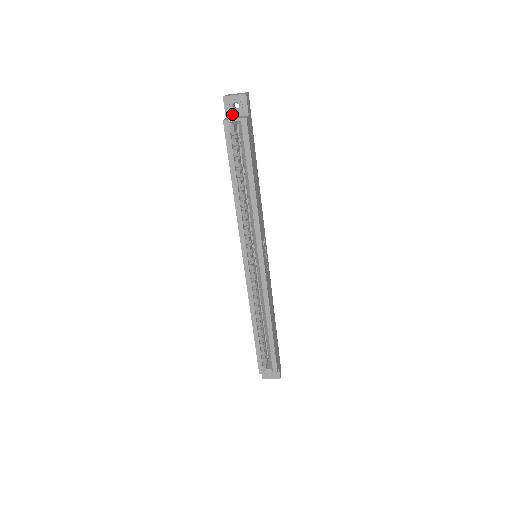
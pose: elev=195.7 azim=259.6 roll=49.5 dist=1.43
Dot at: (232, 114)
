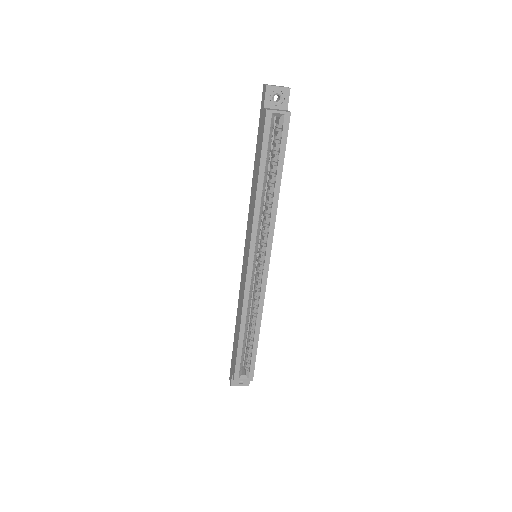
Dot at: (271, 105)
